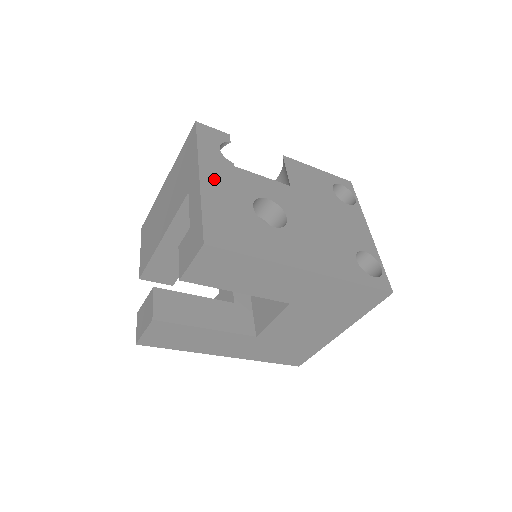
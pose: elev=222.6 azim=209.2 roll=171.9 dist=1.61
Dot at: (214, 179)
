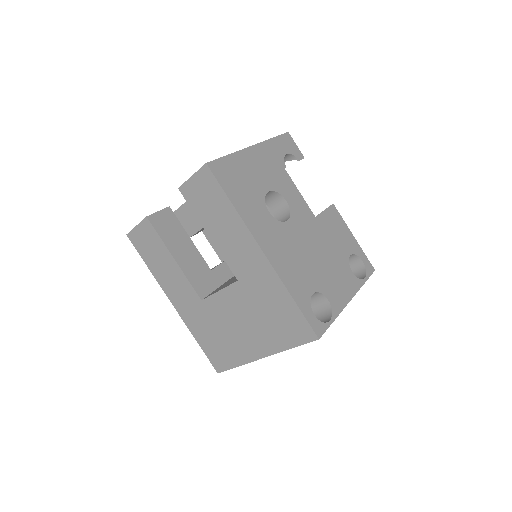
Dot at: (260, 157)
